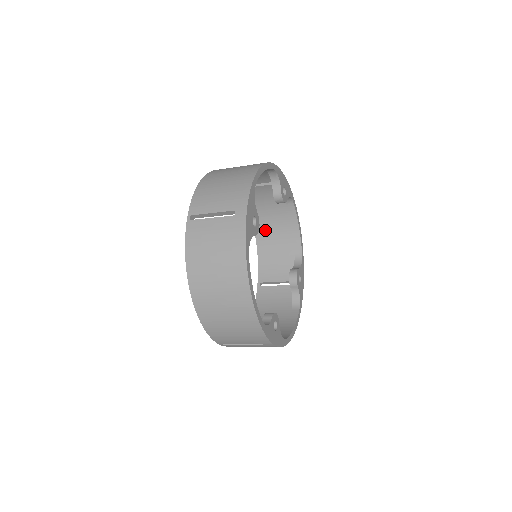
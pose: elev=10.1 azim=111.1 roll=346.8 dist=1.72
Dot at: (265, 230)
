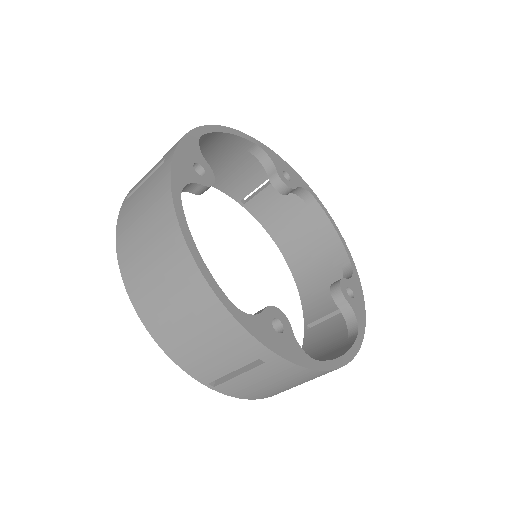
Dot at: (297, 254)
